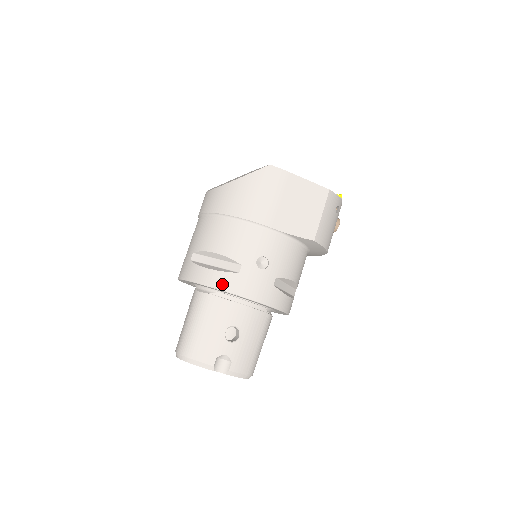
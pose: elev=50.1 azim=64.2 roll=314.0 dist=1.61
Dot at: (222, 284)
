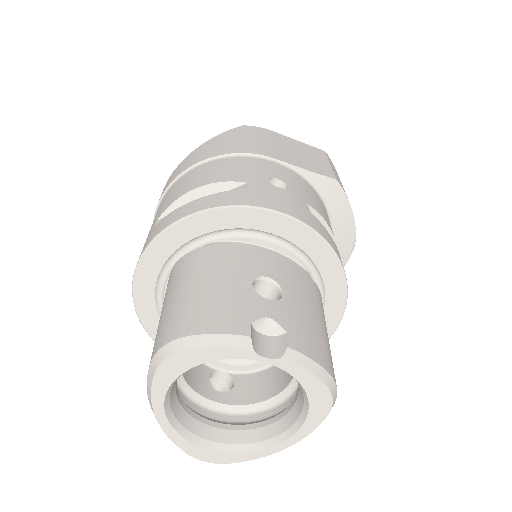
Dot at: (223, 201)
